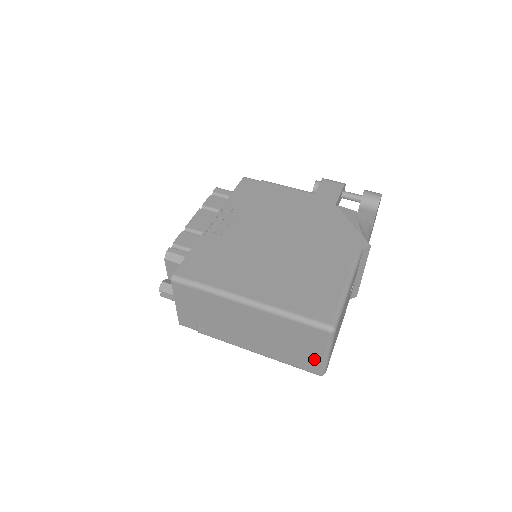
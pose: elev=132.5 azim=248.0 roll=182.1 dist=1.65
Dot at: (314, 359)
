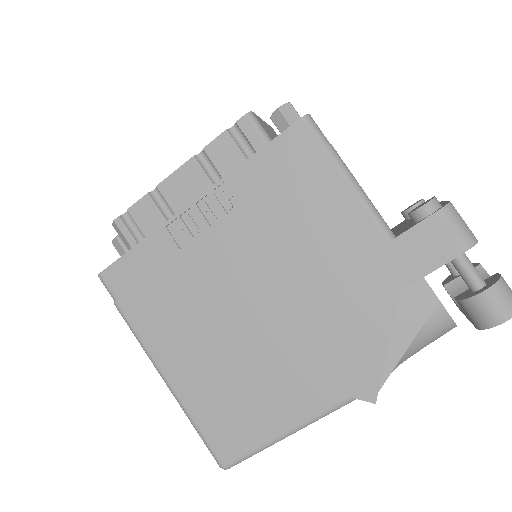
Dot at: occluded
